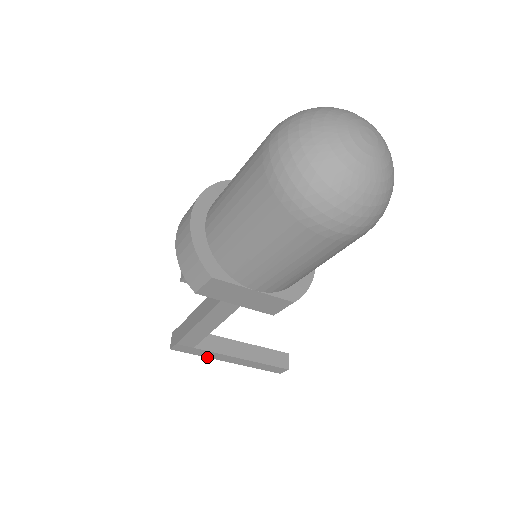
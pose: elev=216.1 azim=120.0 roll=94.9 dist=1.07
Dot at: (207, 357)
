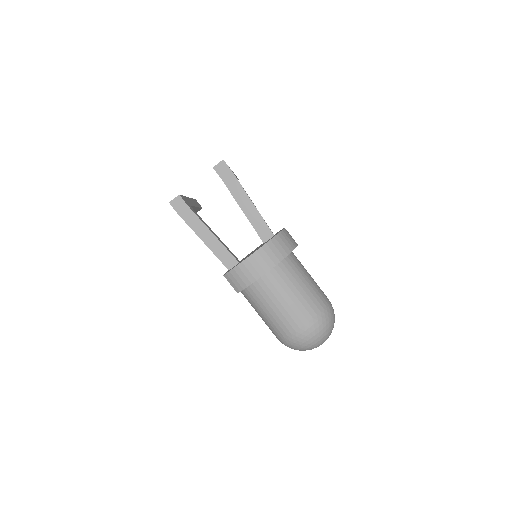
Dot at: occluded
